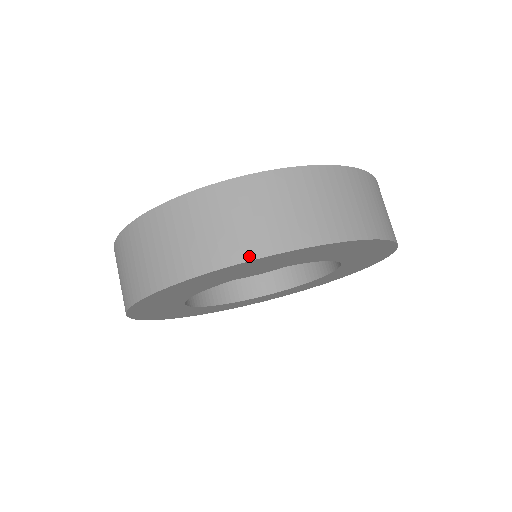
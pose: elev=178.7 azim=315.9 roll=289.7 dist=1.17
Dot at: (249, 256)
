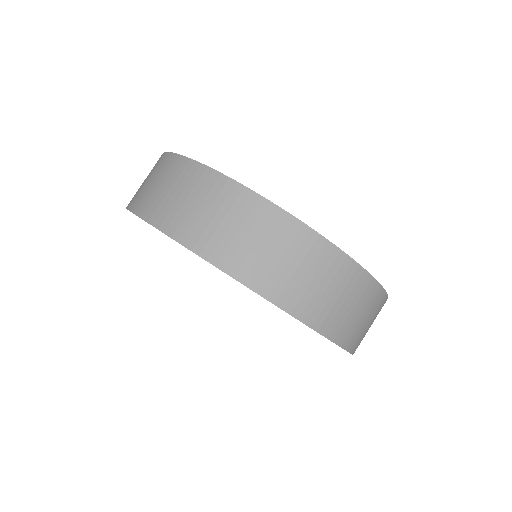
Dot at: (342, 343)
